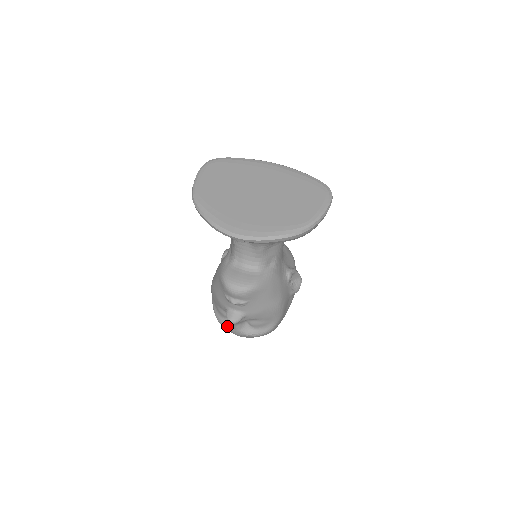
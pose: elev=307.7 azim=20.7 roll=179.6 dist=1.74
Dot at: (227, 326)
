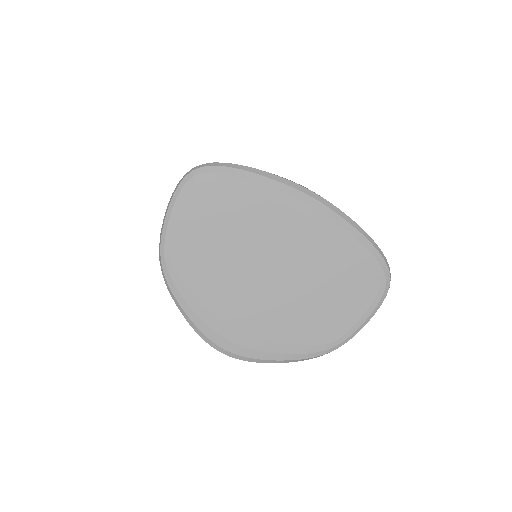
Dot at: occluded
